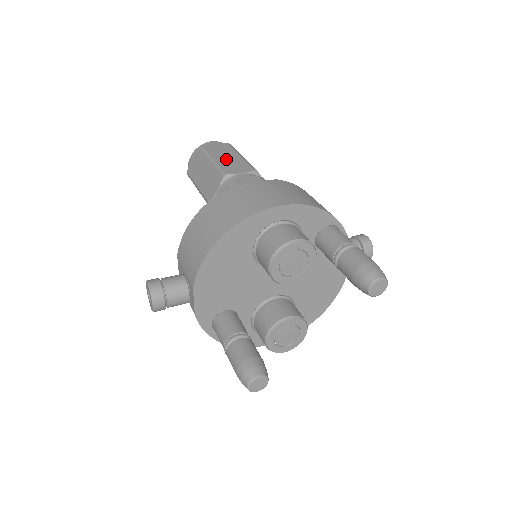
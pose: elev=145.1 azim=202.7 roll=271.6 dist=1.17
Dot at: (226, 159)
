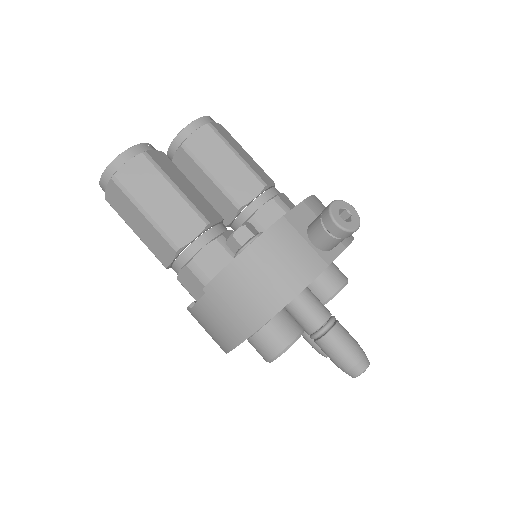
Dot at: (142, 231)
